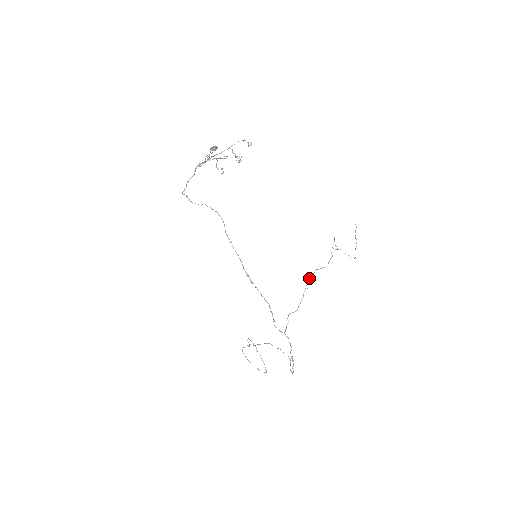
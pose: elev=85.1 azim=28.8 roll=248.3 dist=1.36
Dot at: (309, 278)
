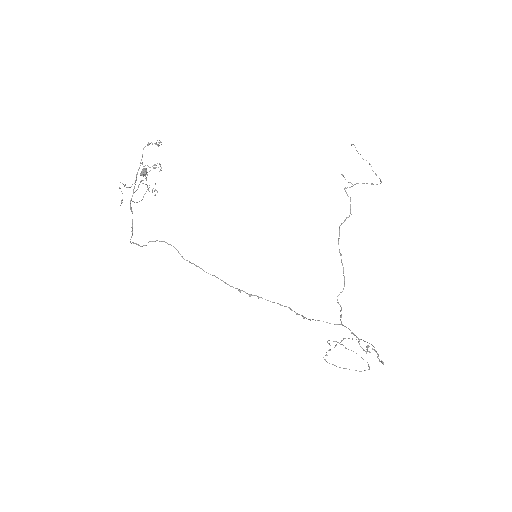
Dot at: occluded
